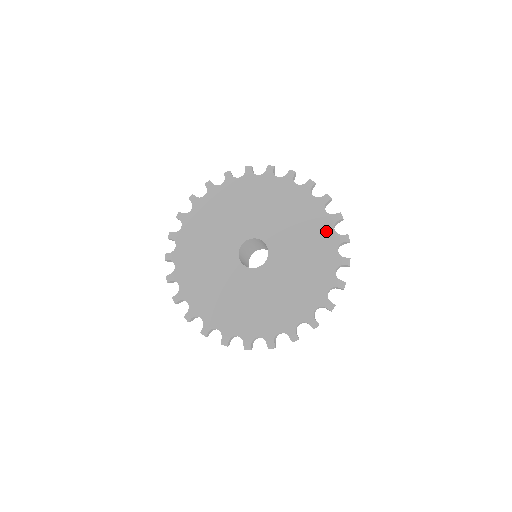
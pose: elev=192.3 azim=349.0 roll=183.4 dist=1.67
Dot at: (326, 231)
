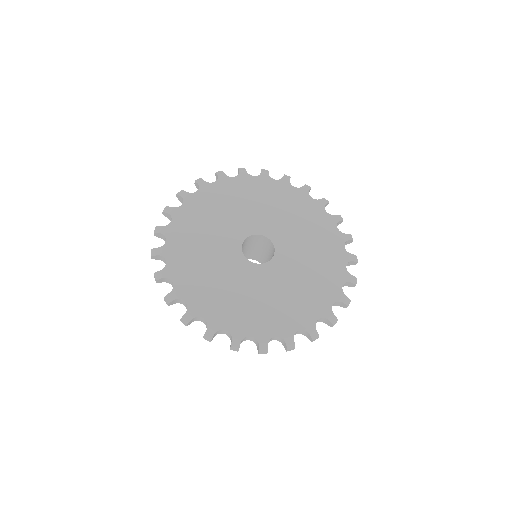
Dot at: (336, 246)
